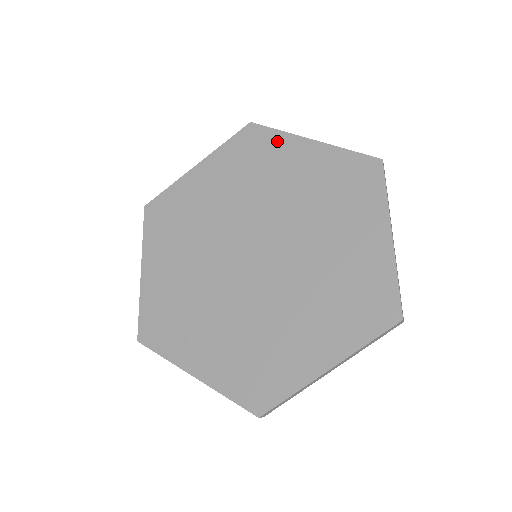
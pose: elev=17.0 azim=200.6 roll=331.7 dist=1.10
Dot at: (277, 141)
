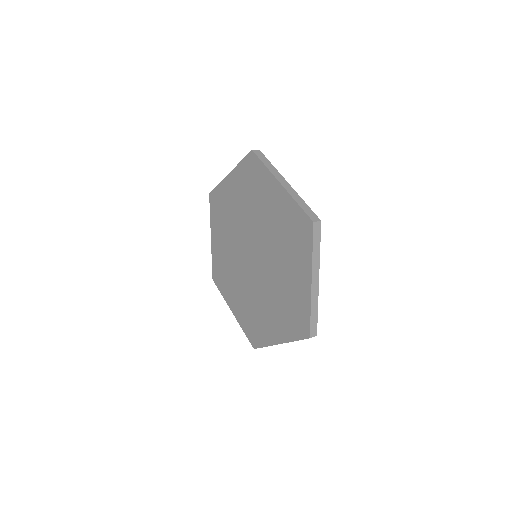
Dot at: (221, 190)
